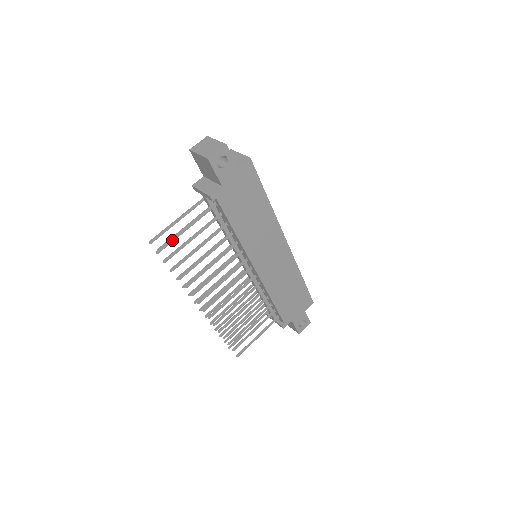
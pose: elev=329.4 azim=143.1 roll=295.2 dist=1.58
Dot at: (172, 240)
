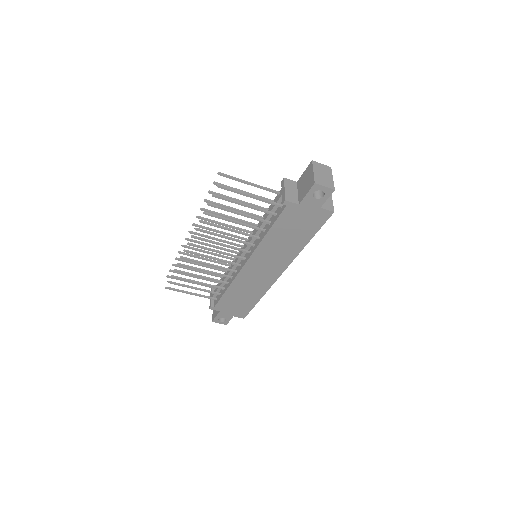
Dot at: (232, 191)
